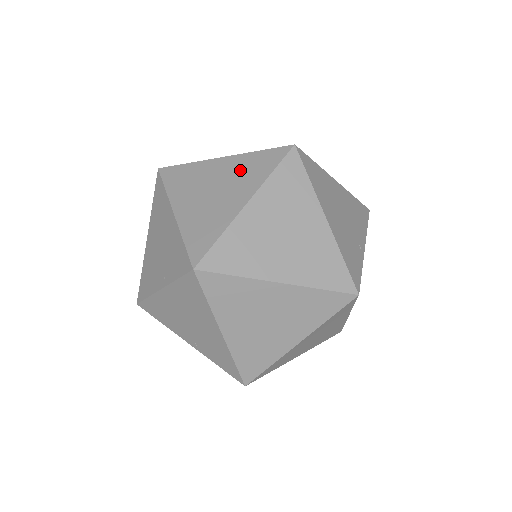
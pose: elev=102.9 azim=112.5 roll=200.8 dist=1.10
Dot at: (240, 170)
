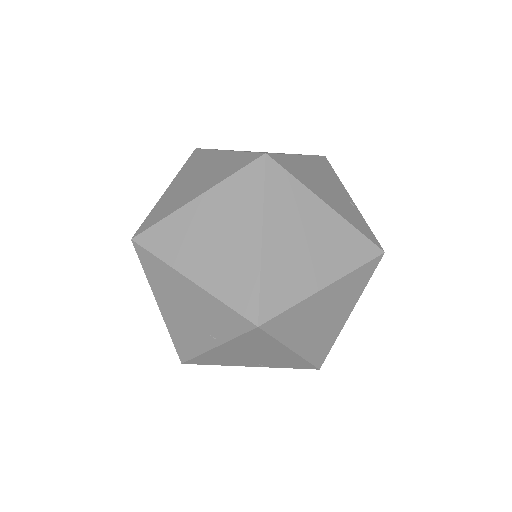
Dot at: (227, 205)
